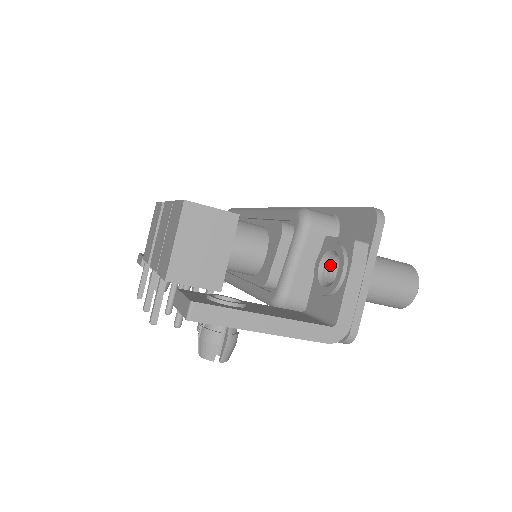
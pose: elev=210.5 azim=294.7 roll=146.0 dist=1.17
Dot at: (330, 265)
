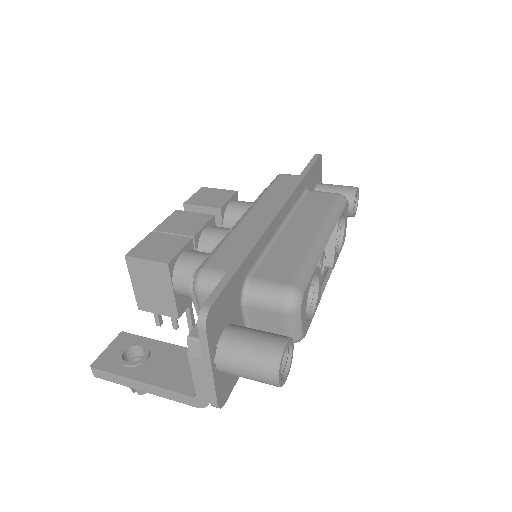
Dot at: occluded
